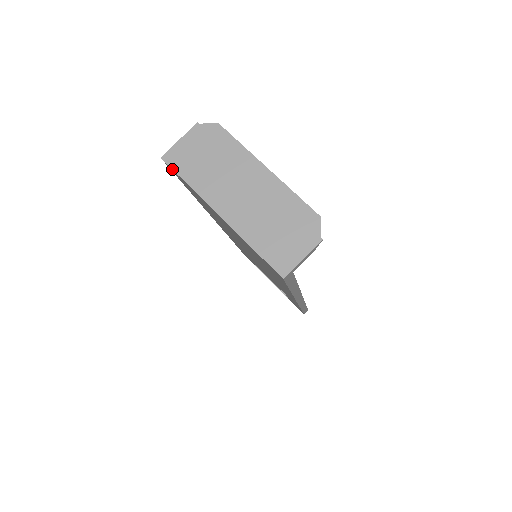
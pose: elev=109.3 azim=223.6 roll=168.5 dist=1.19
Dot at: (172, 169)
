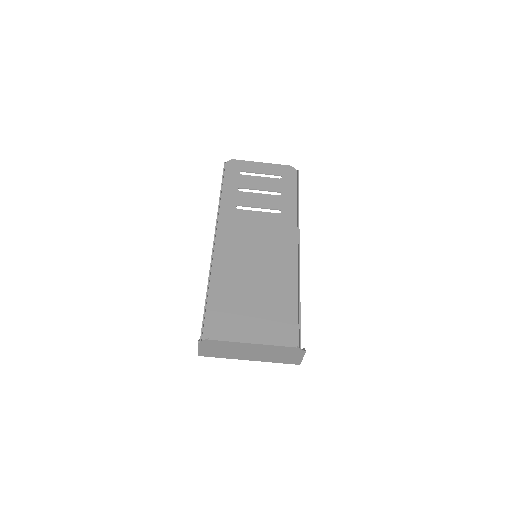
Dot at: occluded
